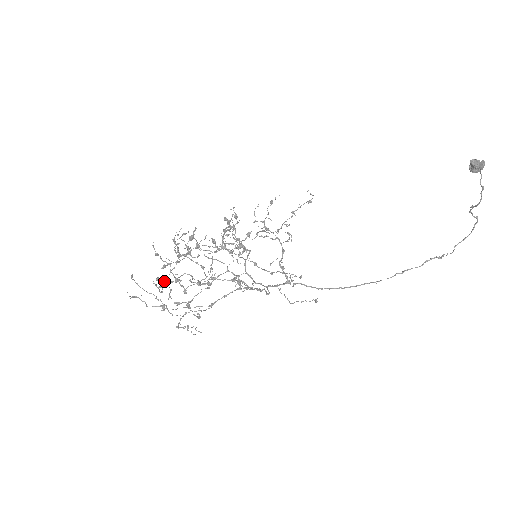
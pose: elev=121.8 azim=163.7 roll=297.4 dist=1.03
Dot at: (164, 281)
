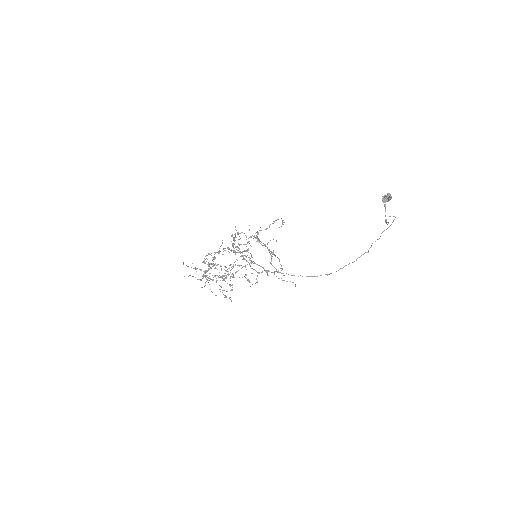
Dot at: occluded
